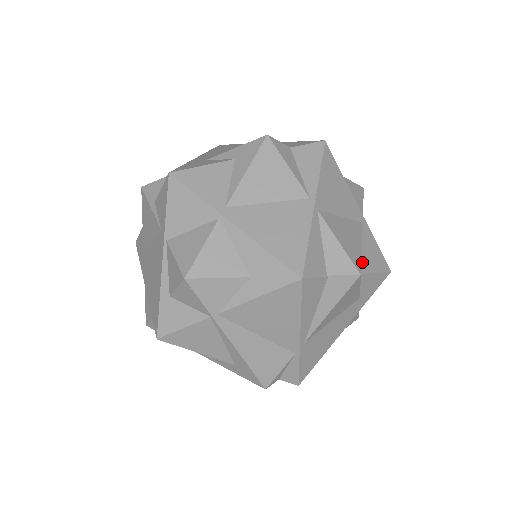
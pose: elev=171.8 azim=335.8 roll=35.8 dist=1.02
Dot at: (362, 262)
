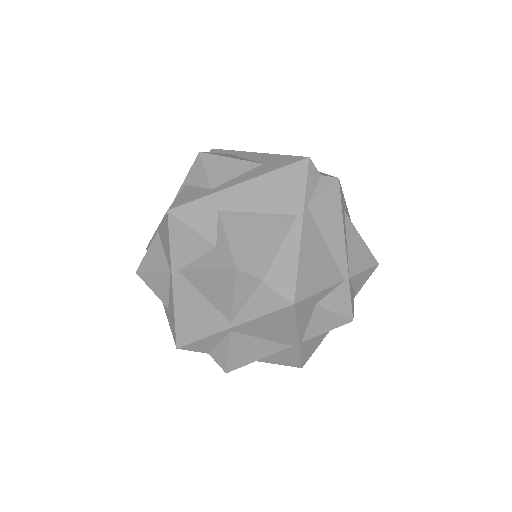
Dot at: (264, 358)
